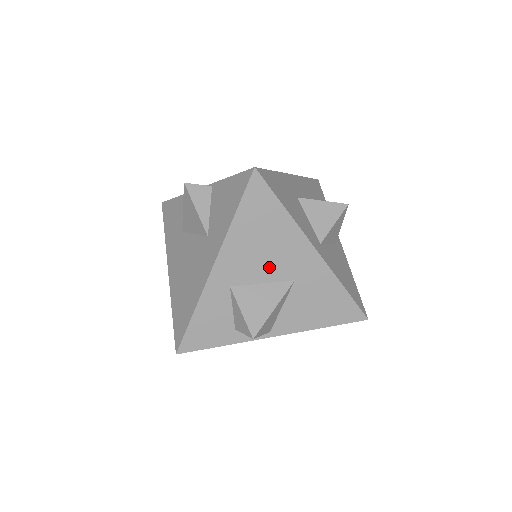
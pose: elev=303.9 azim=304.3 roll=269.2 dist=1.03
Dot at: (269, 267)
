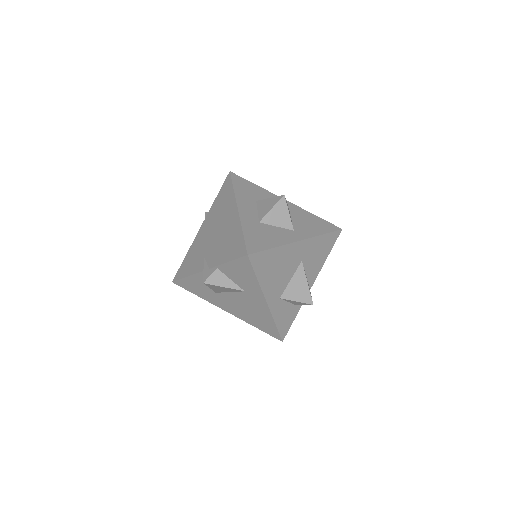
Dot at: (288, 272)
